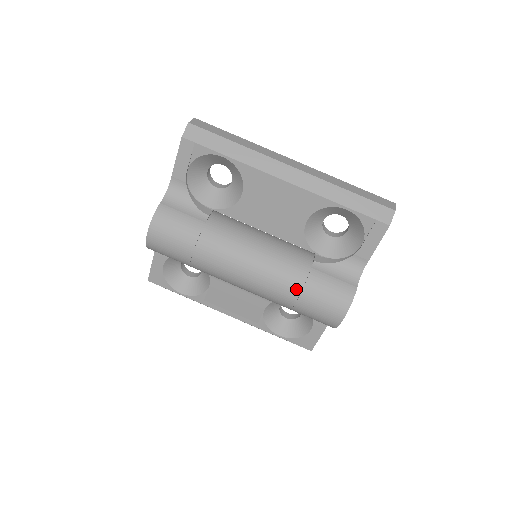
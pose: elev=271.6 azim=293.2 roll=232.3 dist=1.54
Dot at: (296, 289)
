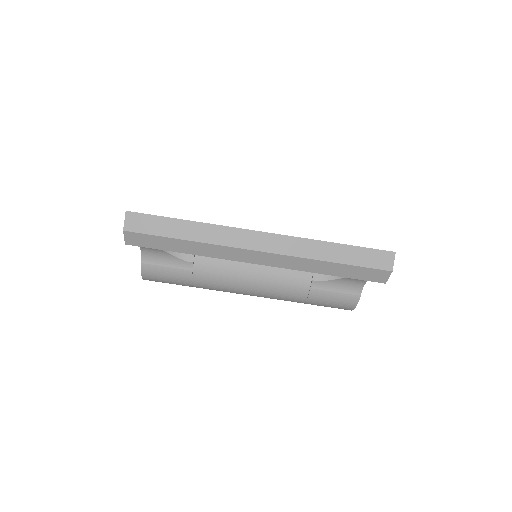
Dot at: (299, 302)
